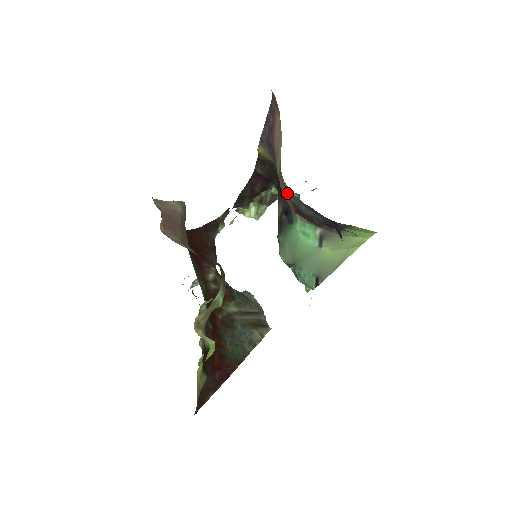
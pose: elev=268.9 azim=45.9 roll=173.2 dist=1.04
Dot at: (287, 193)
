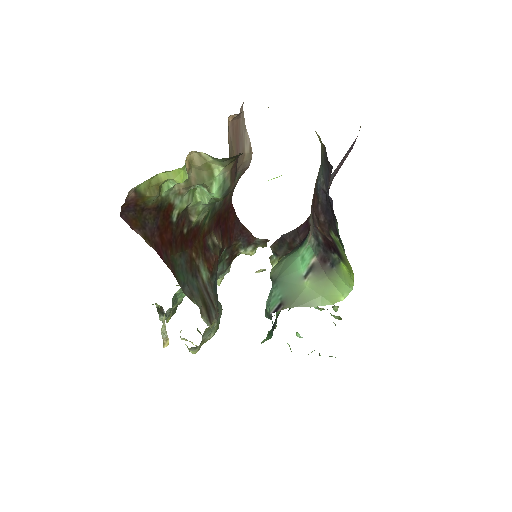
Dot at: (318, 174)
